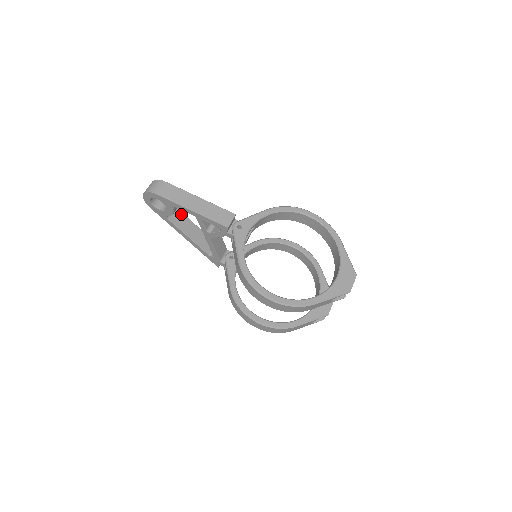
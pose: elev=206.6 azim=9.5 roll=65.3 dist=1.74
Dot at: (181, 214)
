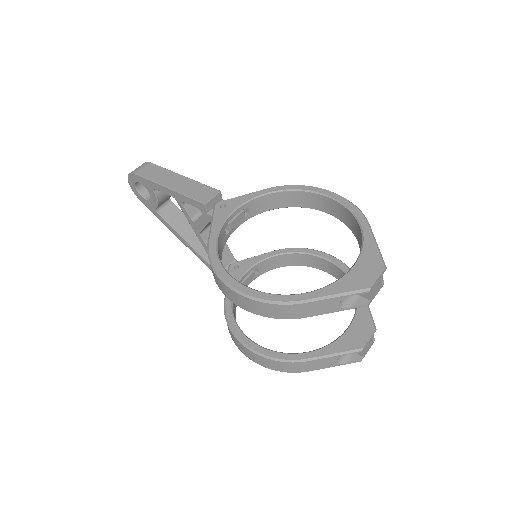
Dot at: (178, 210)
